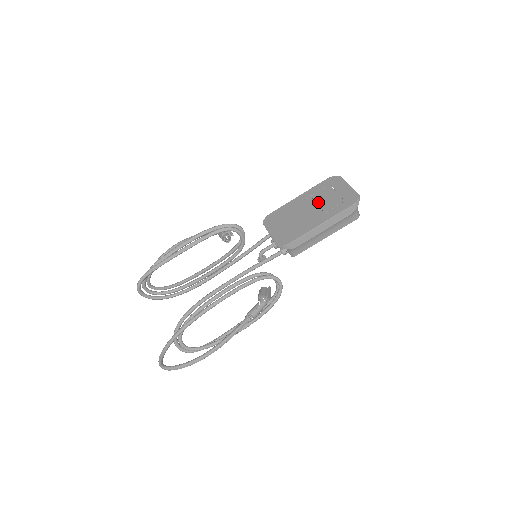
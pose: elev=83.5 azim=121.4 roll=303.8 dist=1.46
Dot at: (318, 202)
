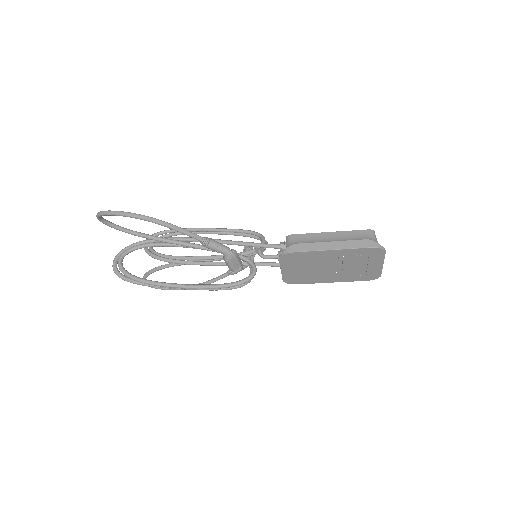
Dot at: (345, 266)
